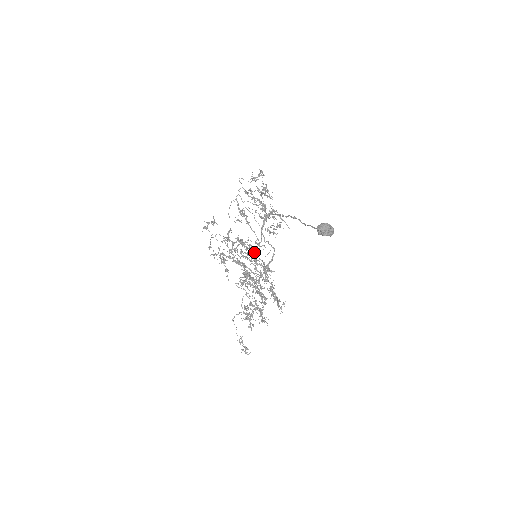
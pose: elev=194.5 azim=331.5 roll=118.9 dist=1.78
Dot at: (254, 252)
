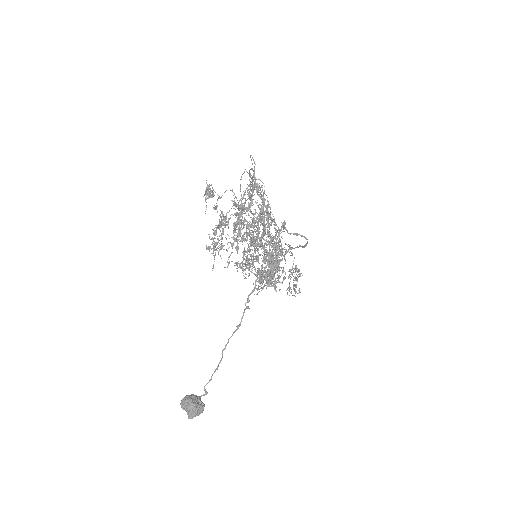
Dot at: (257, 249)
